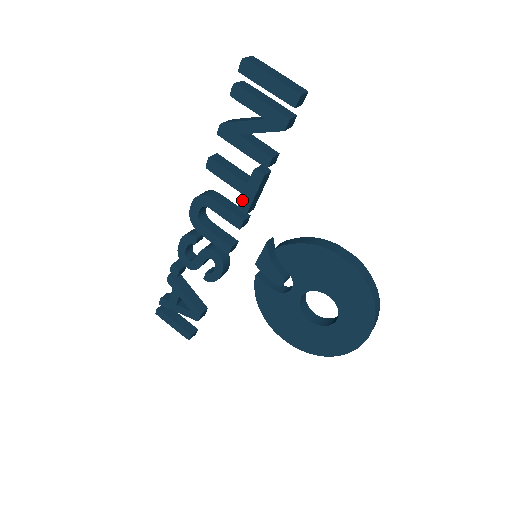
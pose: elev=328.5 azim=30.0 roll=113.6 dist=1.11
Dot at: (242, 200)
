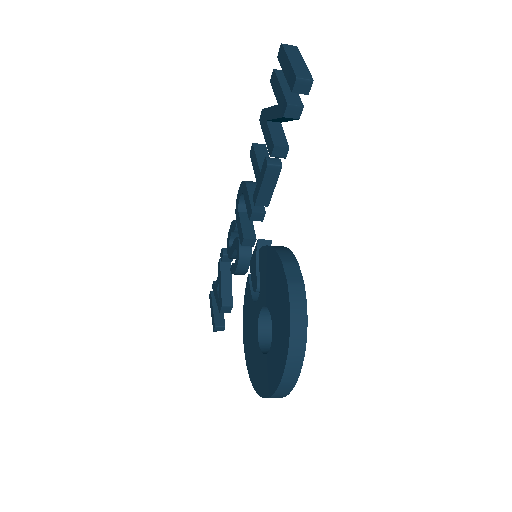
Dot at: (256, 189)
